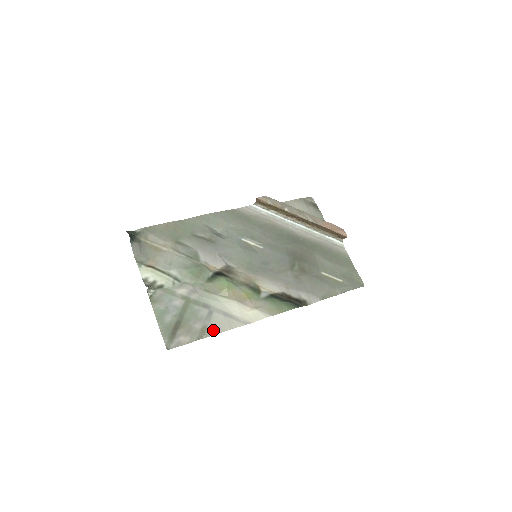
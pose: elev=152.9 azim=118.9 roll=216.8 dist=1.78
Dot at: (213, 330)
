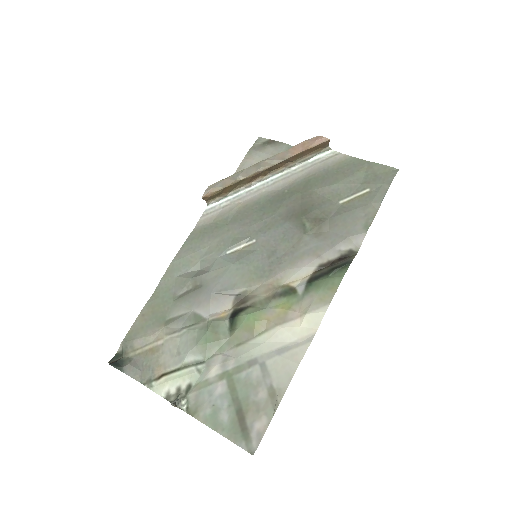
Dot at: (282, 383)
